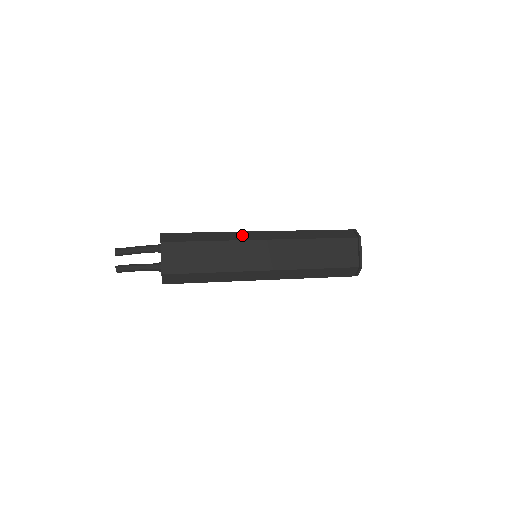
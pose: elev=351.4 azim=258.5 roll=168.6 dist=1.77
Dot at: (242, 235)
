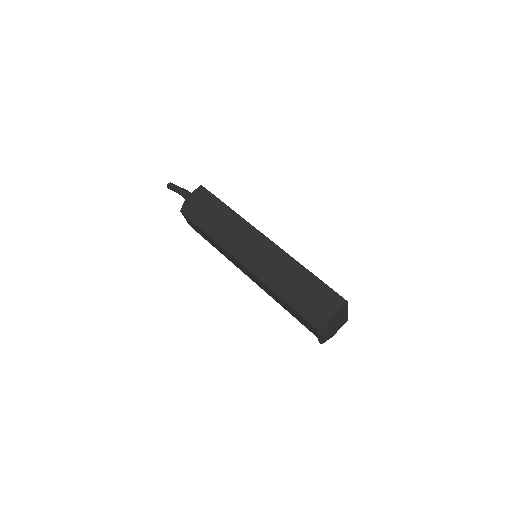
Dot at: (232, 246)
